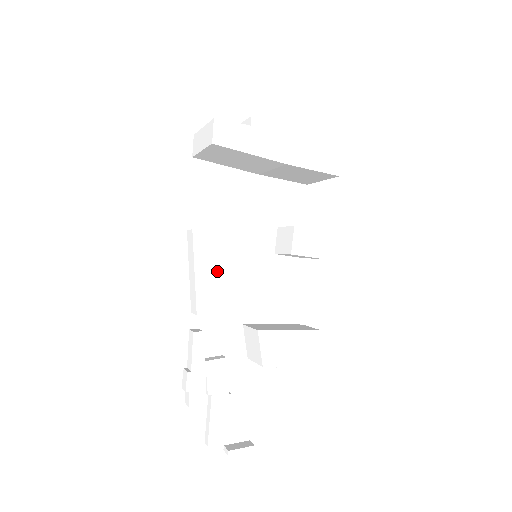
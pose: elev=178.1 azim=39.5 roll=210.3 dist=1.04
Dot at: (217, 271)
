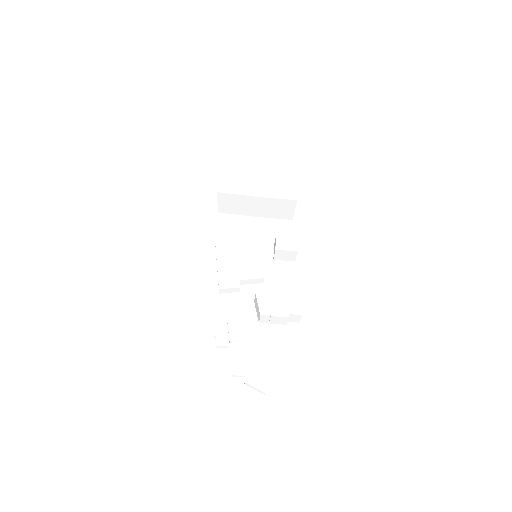
Dot at: (231, 265)
